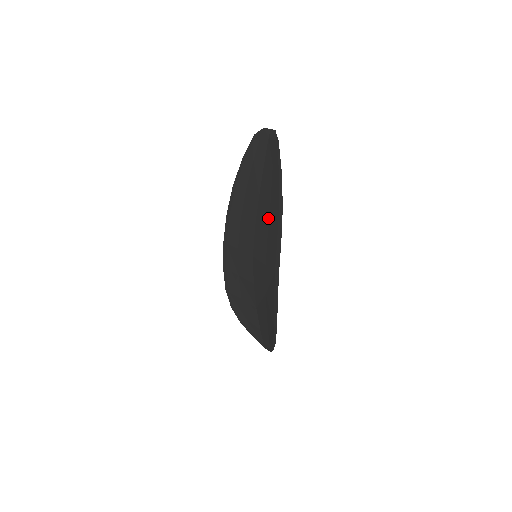
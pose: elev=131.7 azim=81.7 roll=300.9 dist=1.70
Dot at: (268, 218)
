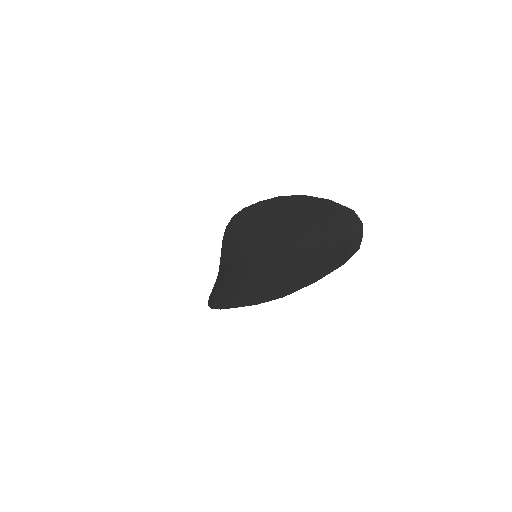
Dot at: (277, 272)
